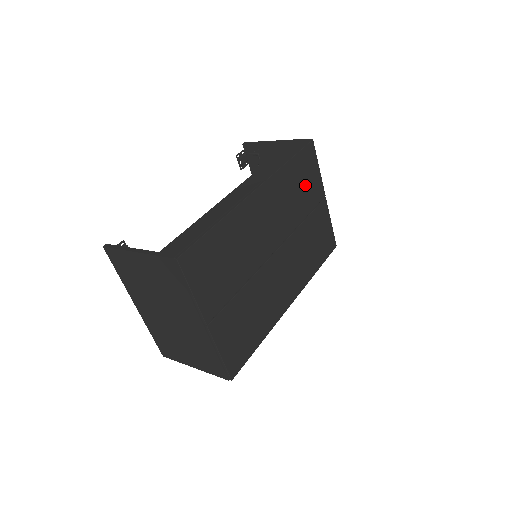
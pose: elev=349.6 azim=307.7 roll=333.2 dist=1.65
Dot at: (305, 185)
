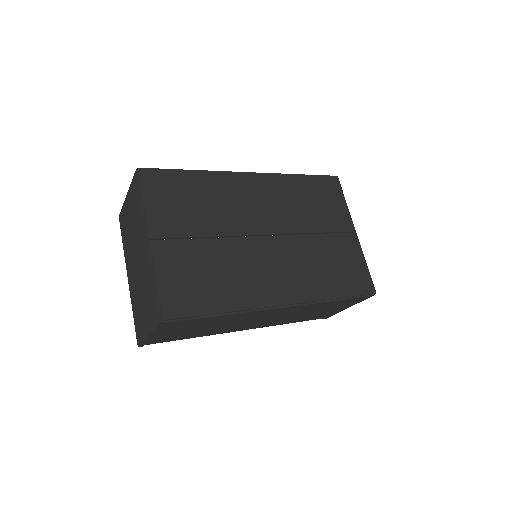
Dot at: (322, 205)
